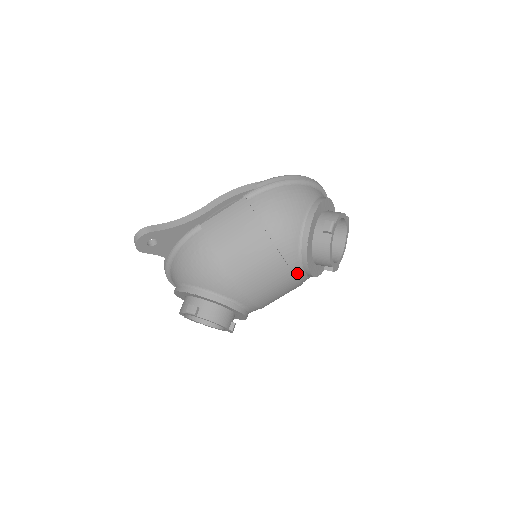
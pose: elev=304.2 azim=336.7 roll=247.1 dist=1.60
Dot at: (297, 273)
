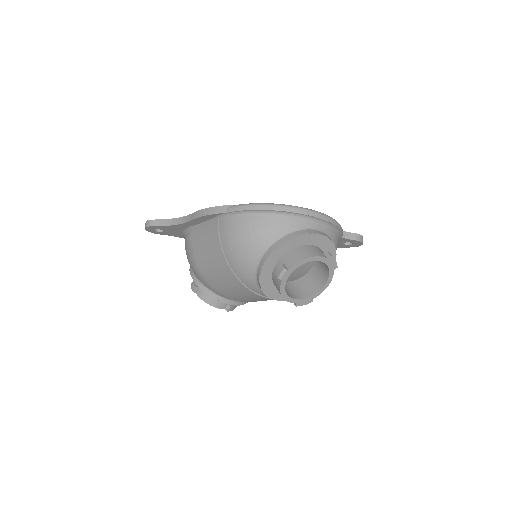
Dot at: (264, 295)
